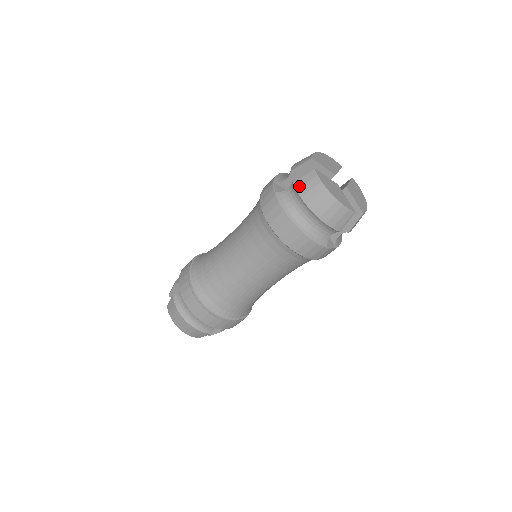
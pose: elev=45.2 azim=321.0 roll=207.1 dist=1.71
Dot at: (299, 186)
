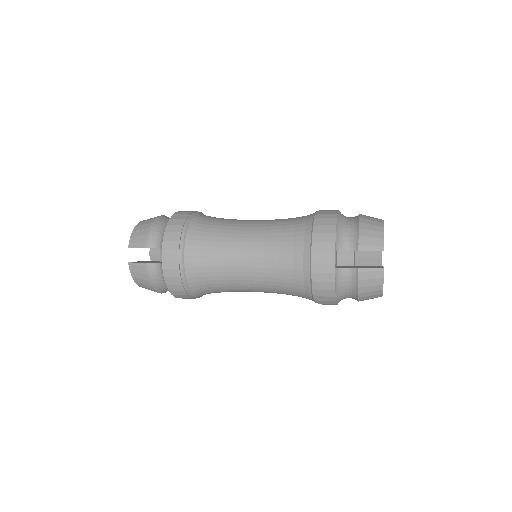
Dot at: (362, 278)
